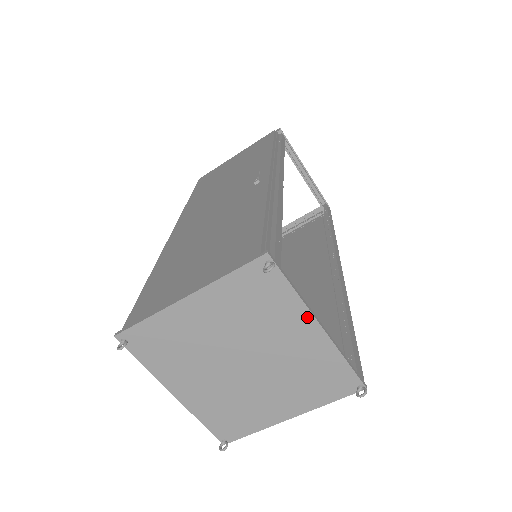
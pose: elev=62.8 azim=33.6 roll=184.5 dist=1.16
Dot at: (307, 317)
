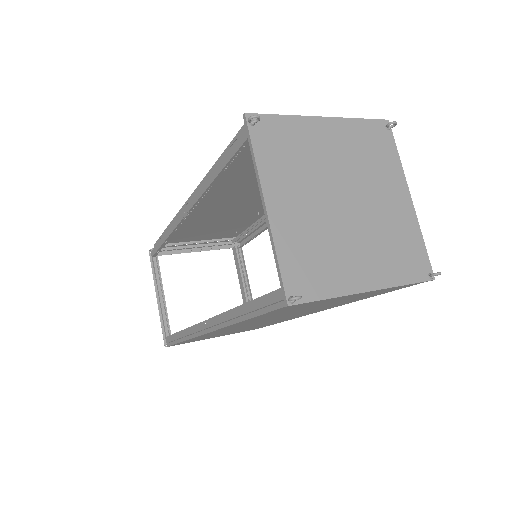
Dot at: (403, 183)
